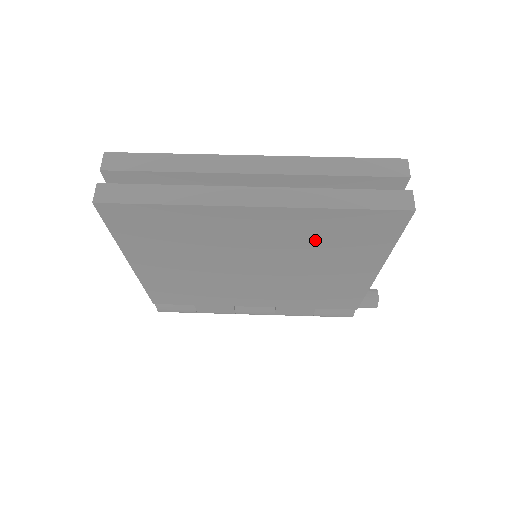
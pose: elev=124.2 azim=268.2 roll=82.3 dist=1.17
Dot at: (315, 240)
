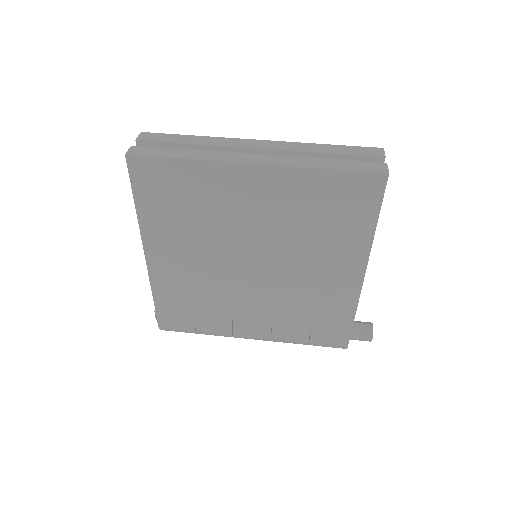
Dot at: (306, 213)
